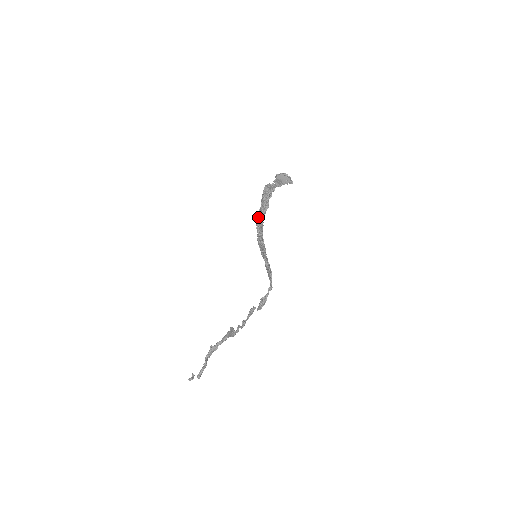
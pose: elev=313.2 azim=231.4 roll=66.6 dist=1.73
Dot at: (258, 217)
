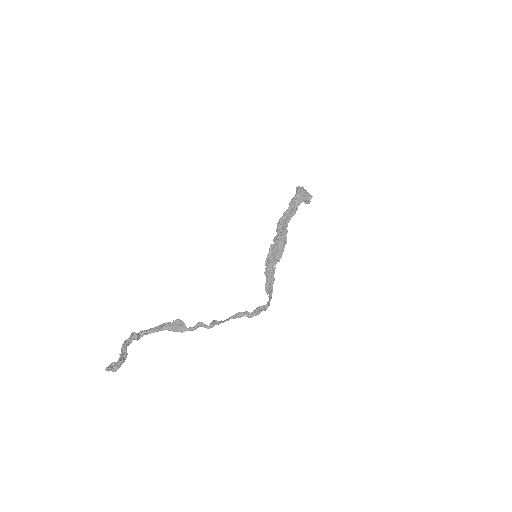
Dot at: (282, 219)
